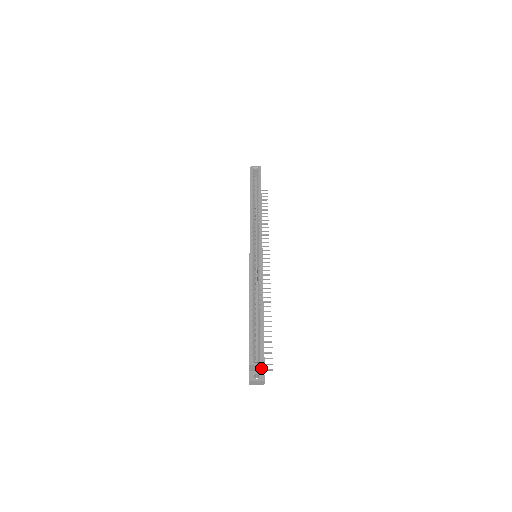
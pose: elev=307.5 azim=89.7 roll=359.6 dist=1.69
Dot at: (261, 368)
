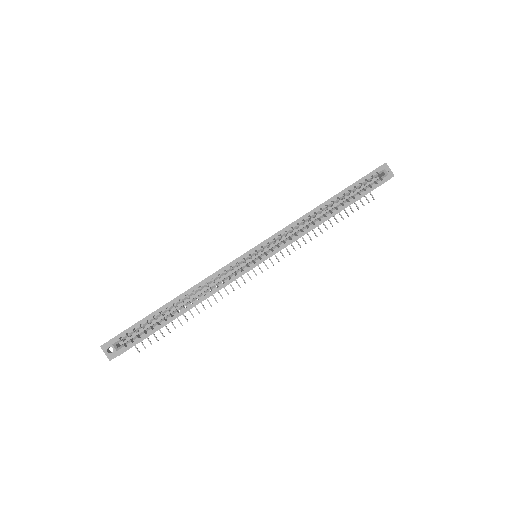
Dot at: occluded
